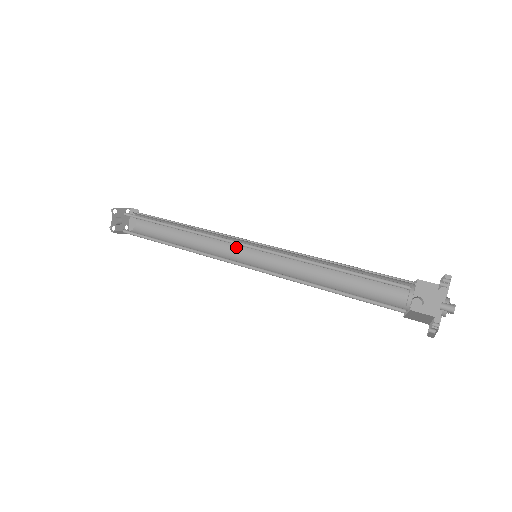
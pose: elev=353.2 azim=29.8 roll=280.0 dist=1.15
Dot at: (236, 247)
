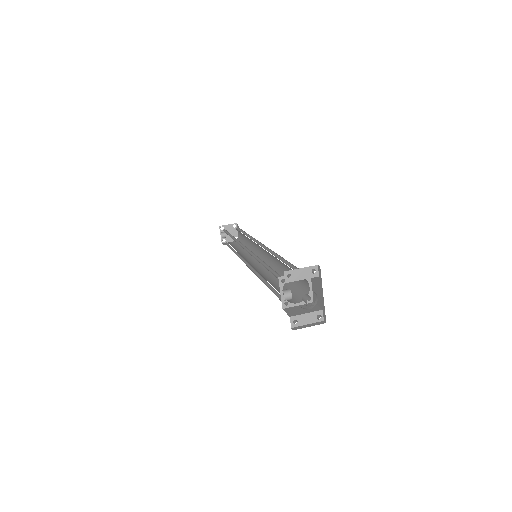
Dot at: (259, 249)
